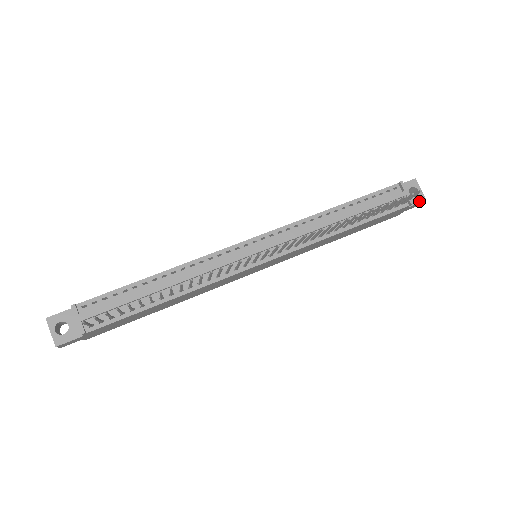
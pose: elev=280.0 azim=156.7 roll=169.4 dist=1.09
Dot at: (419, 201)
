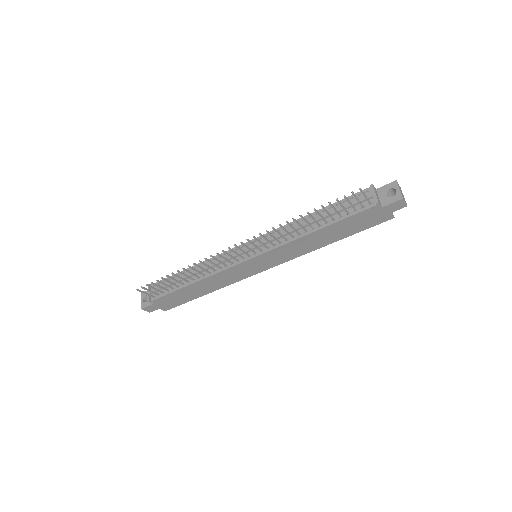
Dot at: (395, 200)
